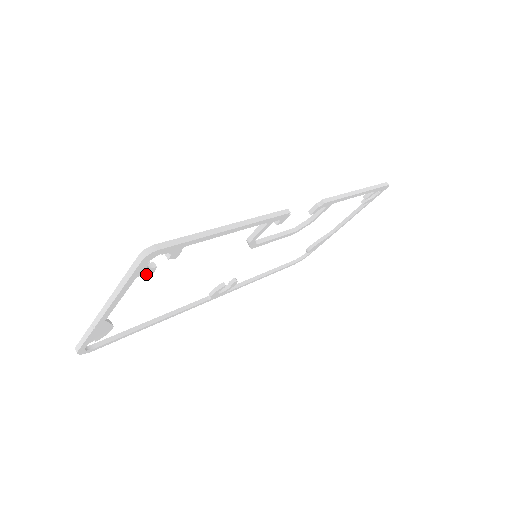
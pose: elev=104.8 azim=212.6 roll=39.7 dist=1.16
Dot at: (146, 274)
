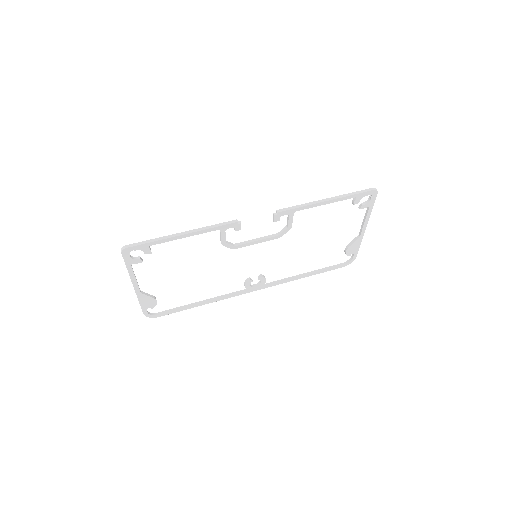
Dot at: (137, 263)
